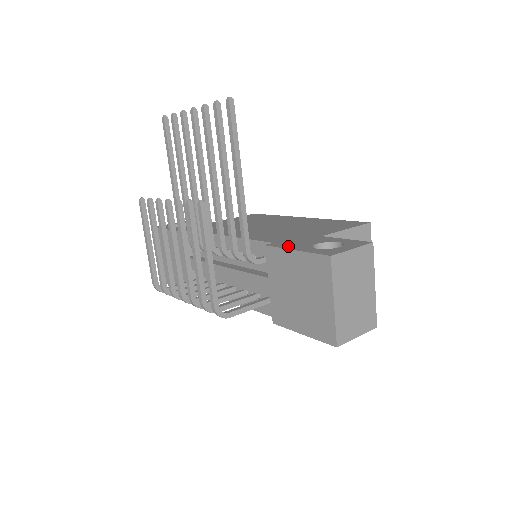
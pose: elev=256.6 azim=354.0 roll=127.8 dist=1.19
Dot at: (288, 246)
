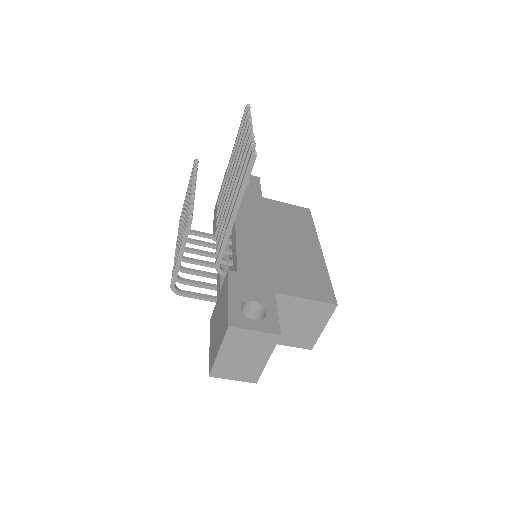
Dot at: (234, 286)
